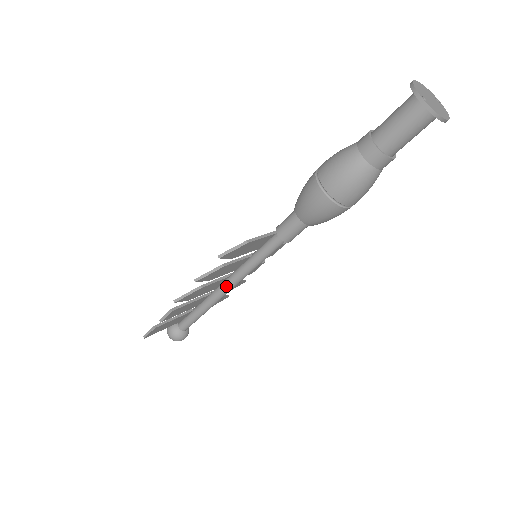
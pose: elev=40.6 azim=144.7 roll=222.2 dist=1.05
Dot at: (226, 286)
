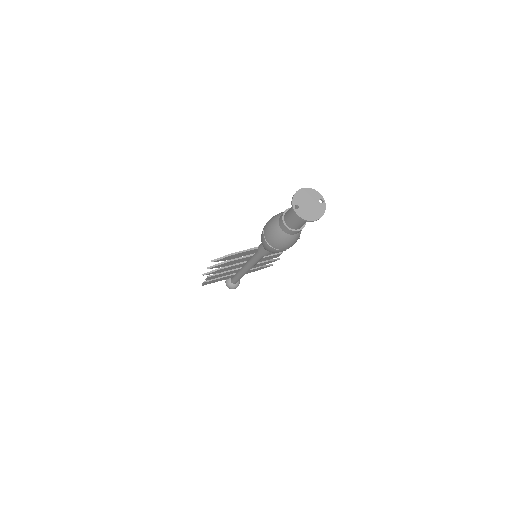
Dot at: (245, 268)
